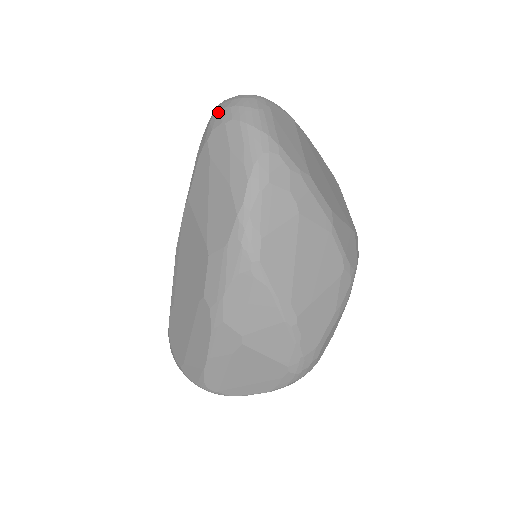
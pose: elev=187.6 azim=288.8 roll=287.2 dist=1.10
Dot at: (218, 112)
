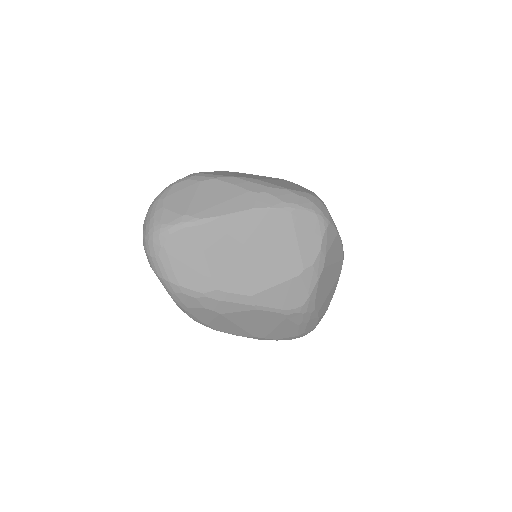
Dot at: occluded
